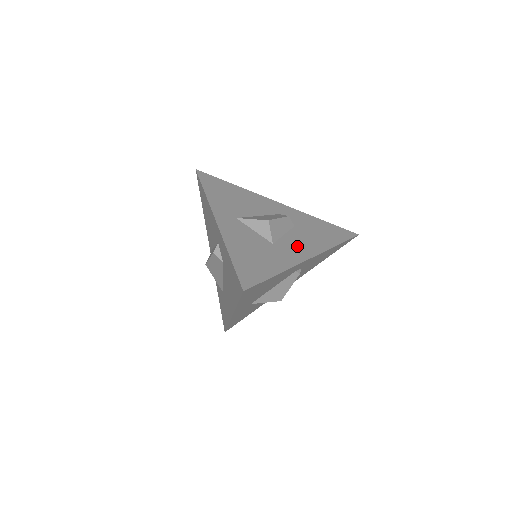
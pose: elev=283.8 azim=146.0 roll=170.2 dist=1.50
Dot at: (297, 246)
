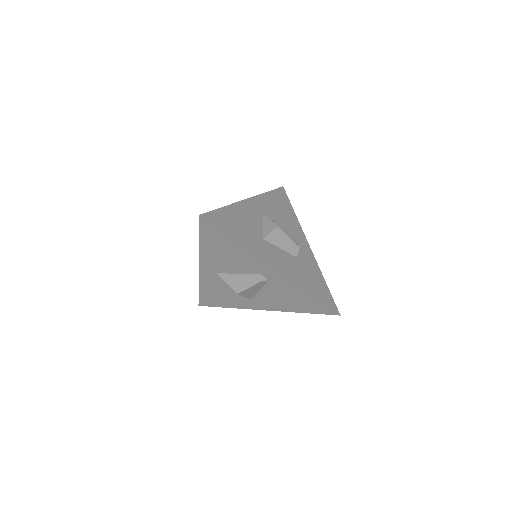
Dot at: (278, 258)
